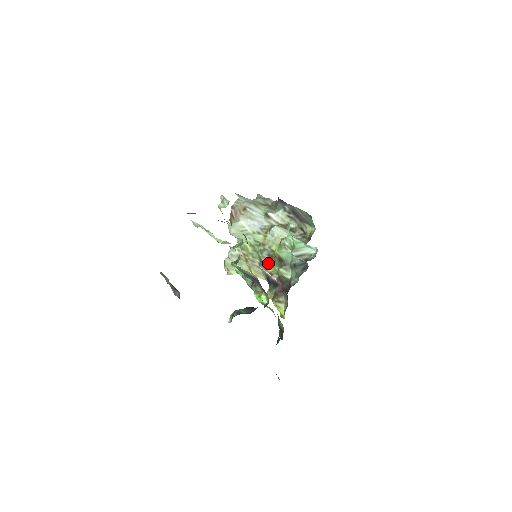
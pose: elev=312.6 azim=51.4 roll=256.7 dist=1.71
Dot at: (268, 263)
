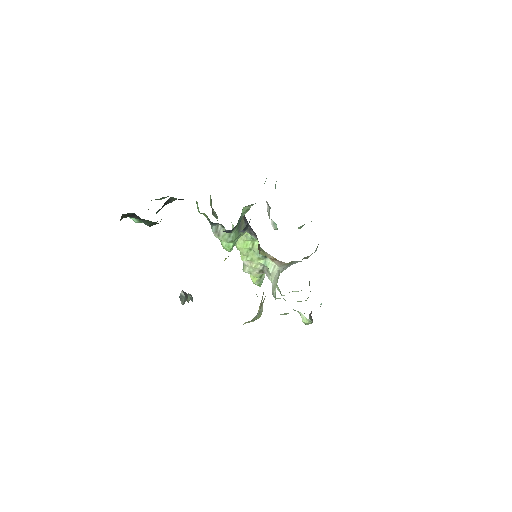
Dot at: occluded
